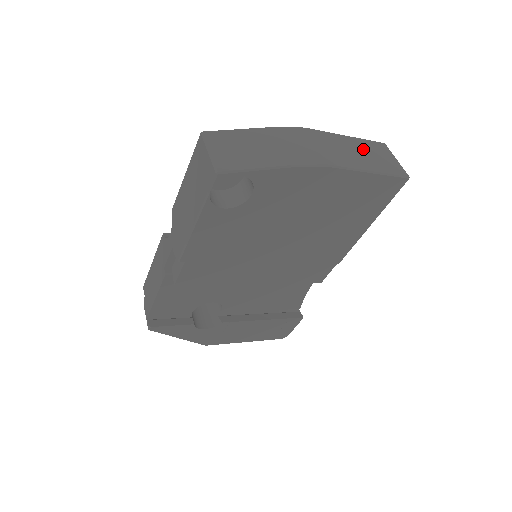
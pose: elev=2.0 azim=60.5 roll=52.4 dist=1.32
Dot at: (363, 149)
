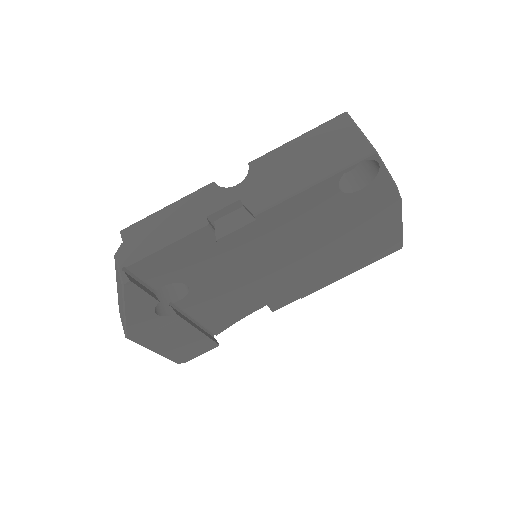
Dot at: occluded
